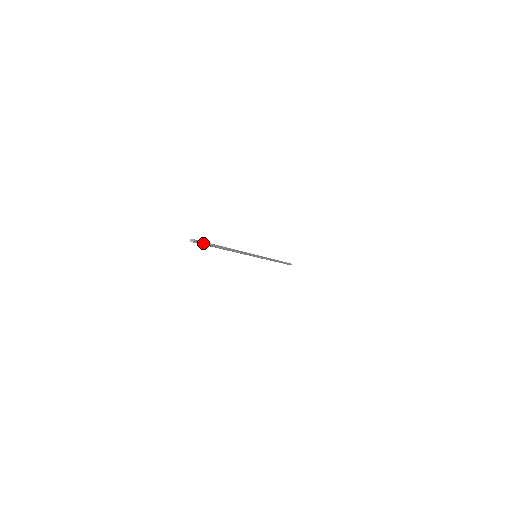
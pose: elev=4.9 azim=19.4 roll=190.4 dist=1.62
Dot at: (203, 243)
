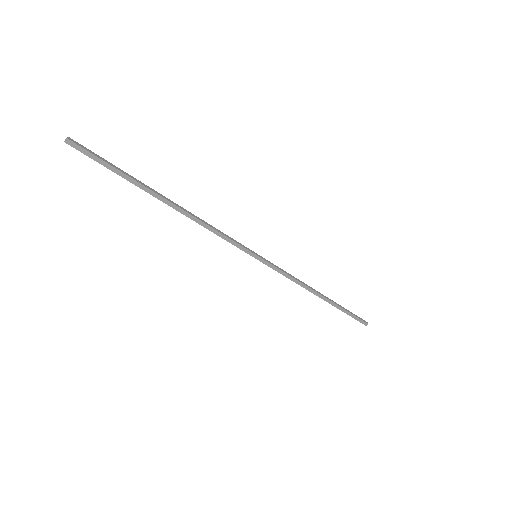
Dot at: (95, 155)
